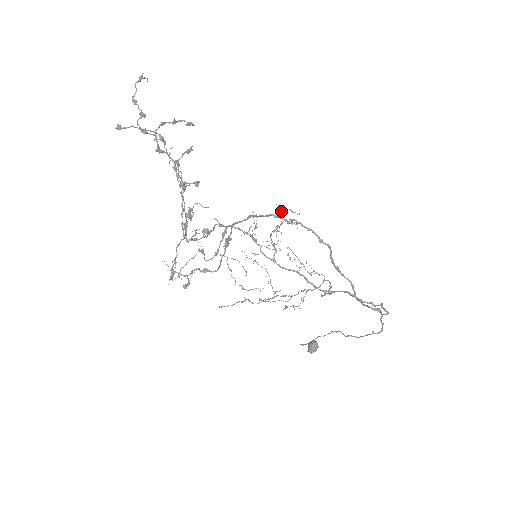
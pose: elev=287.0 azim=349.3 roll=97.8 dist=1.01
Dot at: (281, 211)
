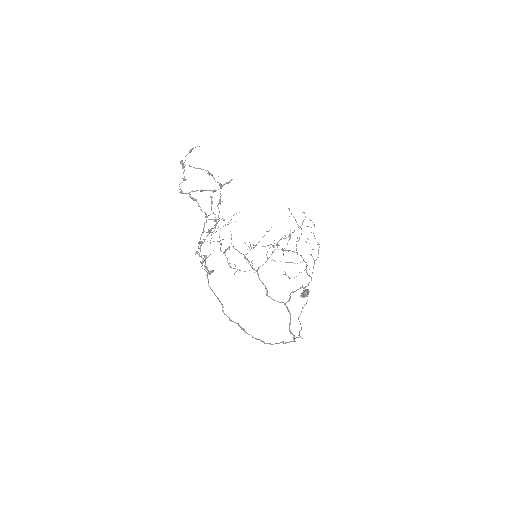
Dot at: occluded
